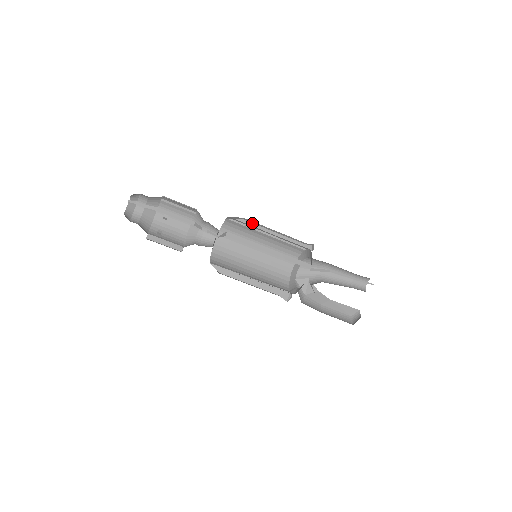
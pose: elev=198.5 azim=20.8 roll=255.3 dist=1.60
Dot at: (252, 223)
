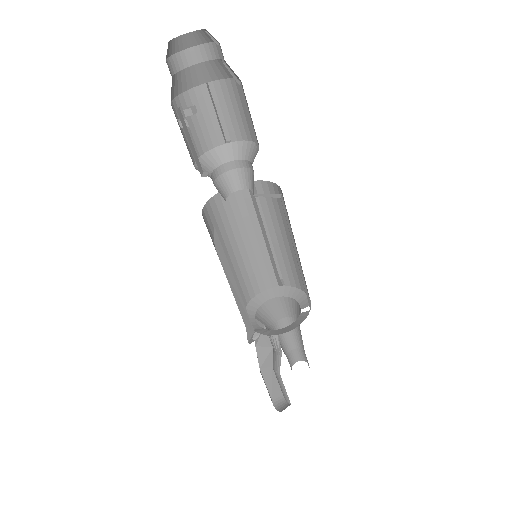
Dot at: (259, 212)
